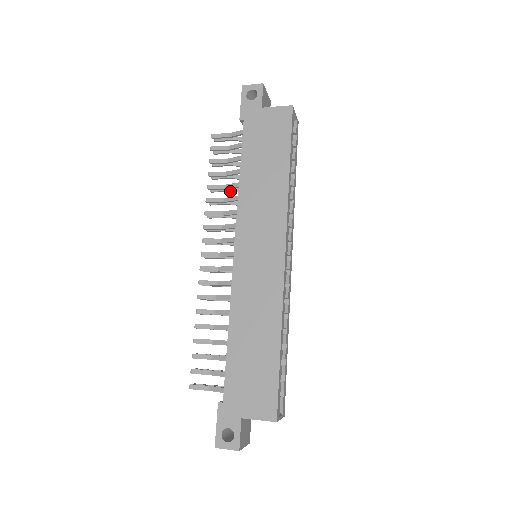
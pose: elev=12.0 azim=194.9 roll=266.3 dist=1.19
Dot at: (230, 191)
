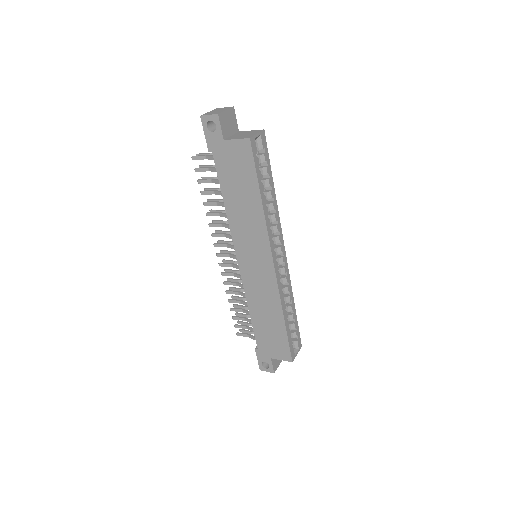
Dot at: occluded
